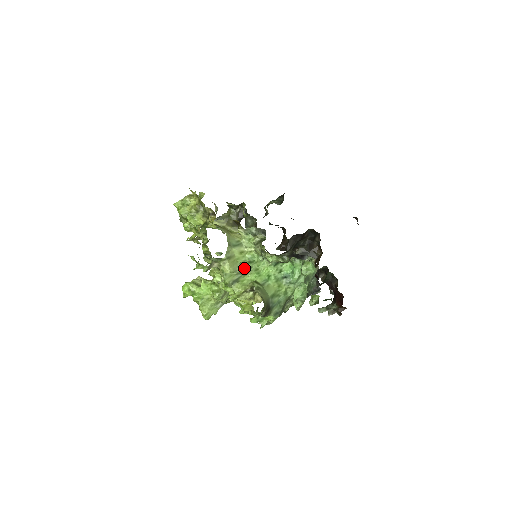
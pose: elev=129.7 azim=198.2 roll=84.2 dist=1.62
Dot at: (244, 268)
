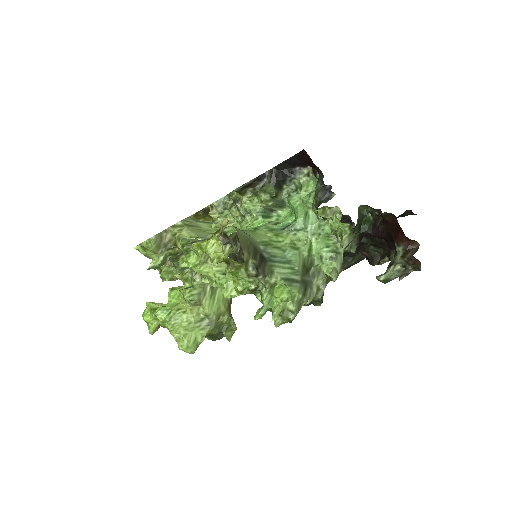
Dot at: (217, 235)
